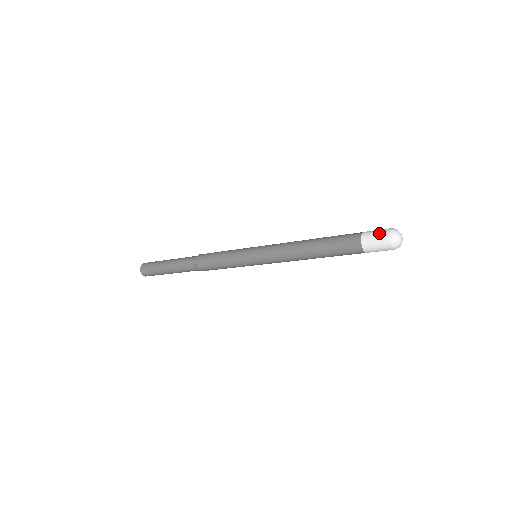
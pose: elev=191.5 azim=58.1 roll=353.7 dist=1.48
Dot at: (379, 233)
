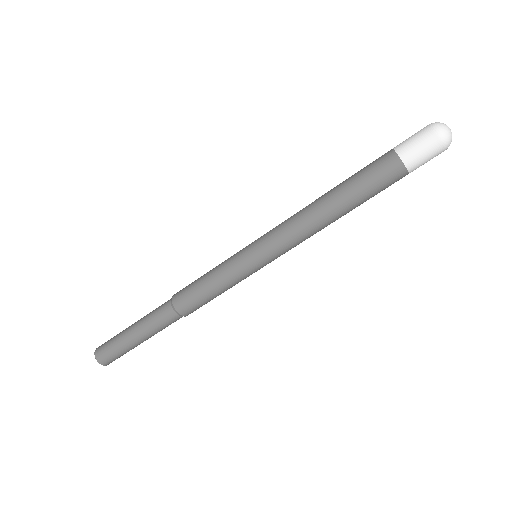
Dot at: (418, 135)
